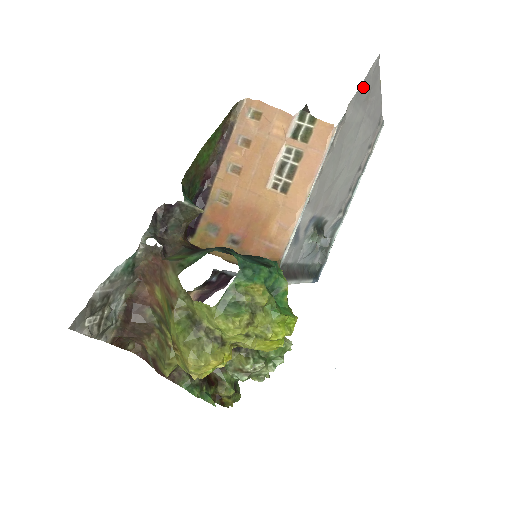
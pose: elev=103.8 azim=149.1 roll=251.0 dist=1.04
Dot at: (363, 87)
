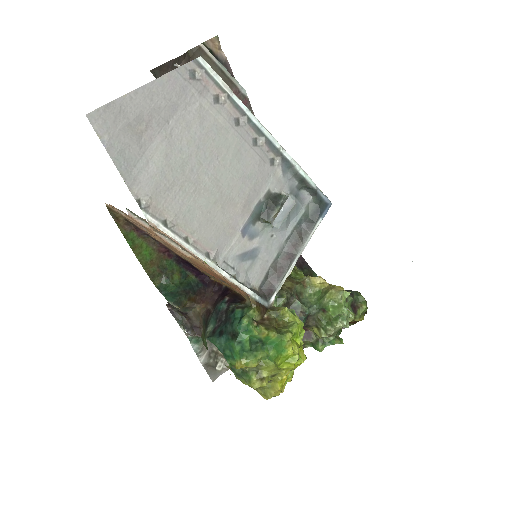
Dot at: (120, 155)
